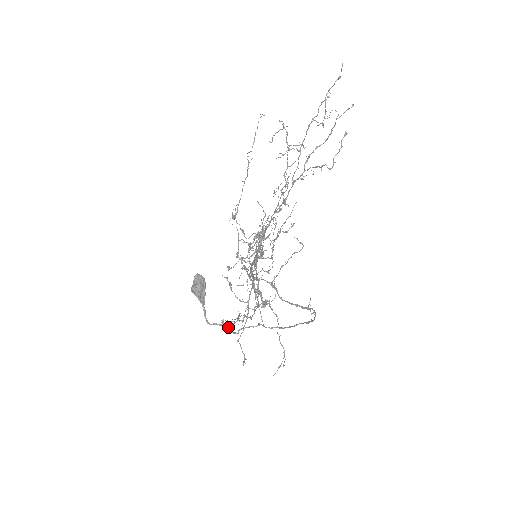
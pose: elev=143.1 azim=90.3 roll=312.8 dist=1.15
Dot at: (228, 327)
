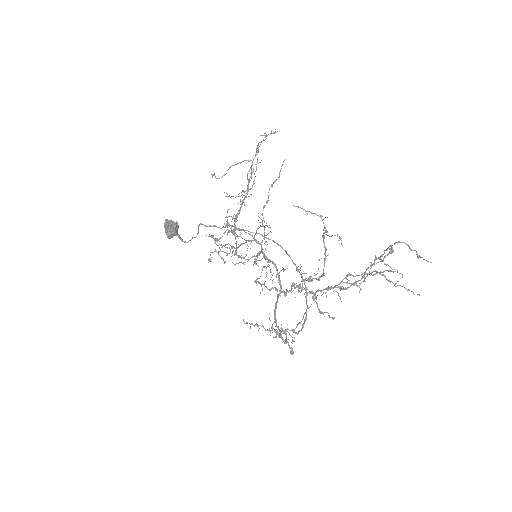
Dot at: (246, 323)
